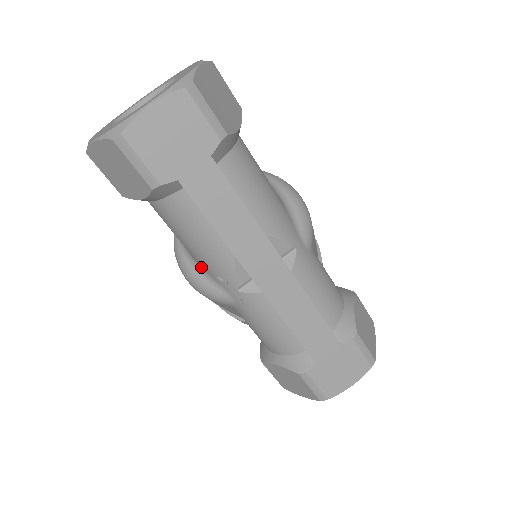
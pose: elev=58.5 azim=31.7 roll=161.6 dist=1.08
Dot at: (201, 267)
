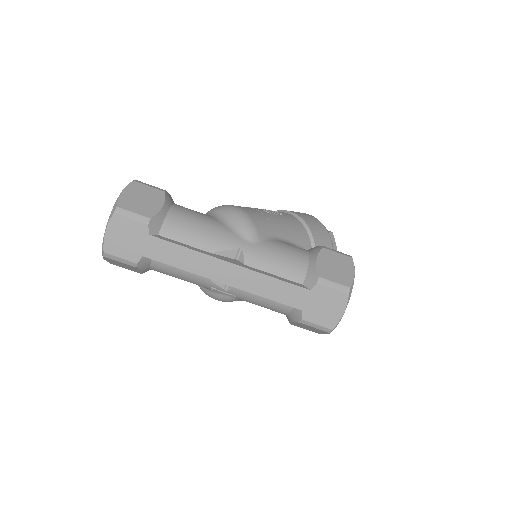
Dot at: occluded
